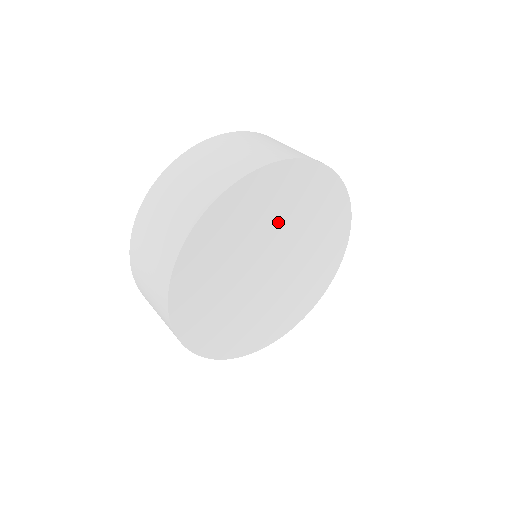
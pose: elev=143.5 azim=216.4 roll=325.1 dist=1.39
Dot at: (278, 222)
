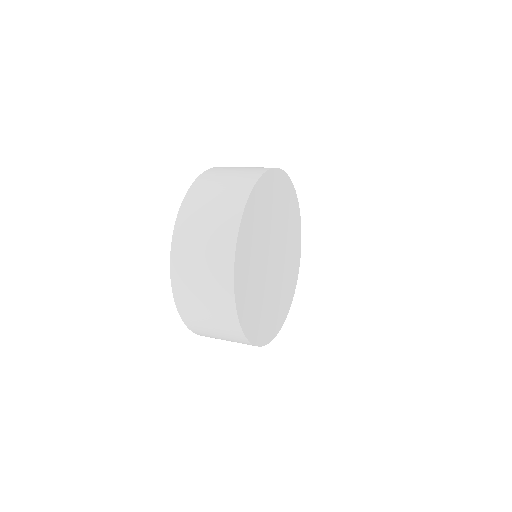
Dot at: (273, 218)
